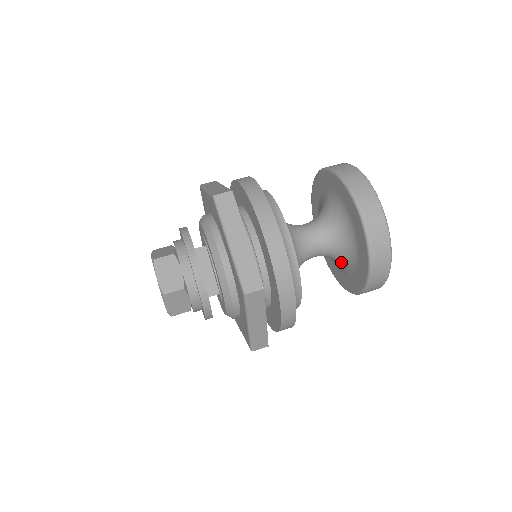
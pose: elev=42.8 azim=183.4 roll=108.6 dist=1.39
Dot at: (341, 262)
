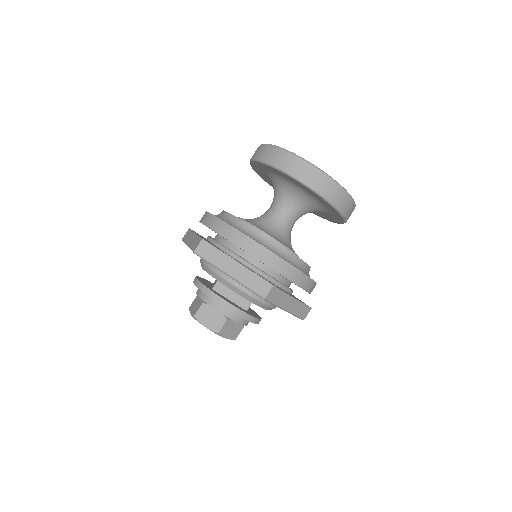
Dot at: (315, 211)
